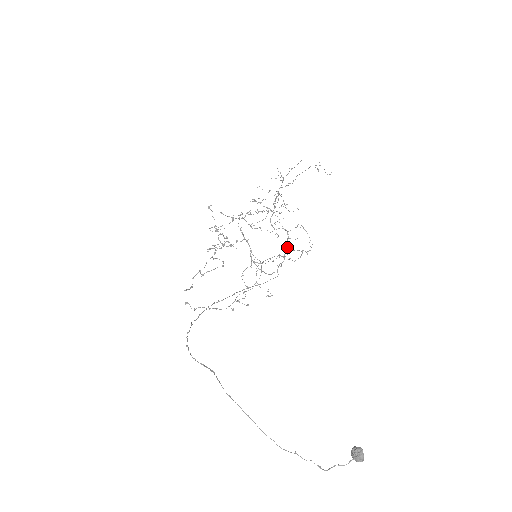
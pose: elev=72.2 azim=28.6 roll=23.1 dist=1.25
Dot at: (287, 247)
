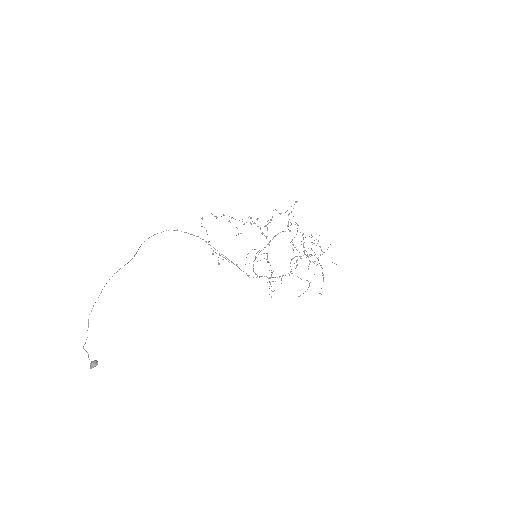
Dot at: occluded
